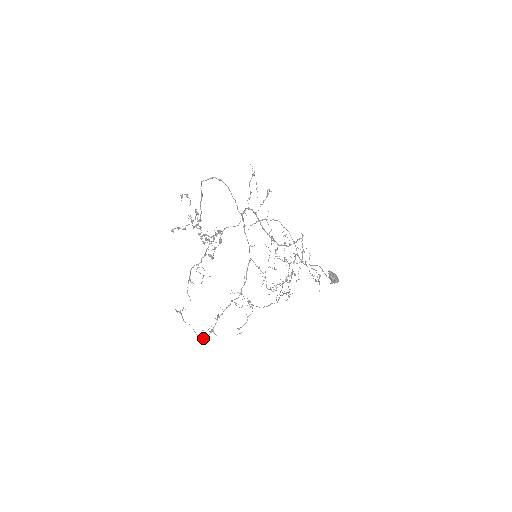
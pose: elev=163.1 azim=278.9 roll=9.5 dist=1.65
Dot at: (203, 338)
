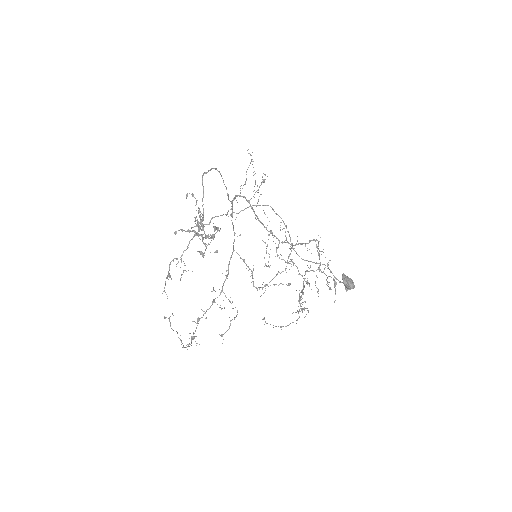
Dot at: (185, 347)
